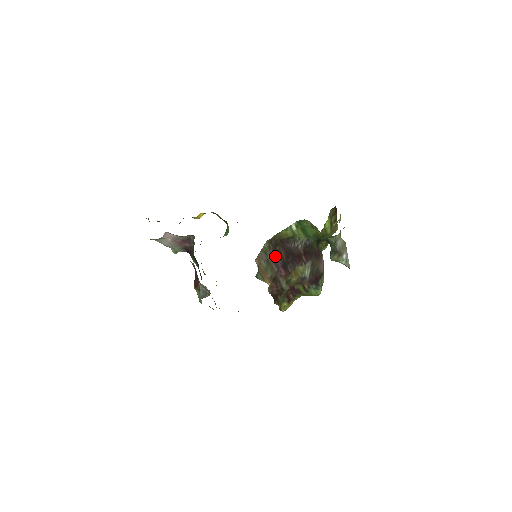
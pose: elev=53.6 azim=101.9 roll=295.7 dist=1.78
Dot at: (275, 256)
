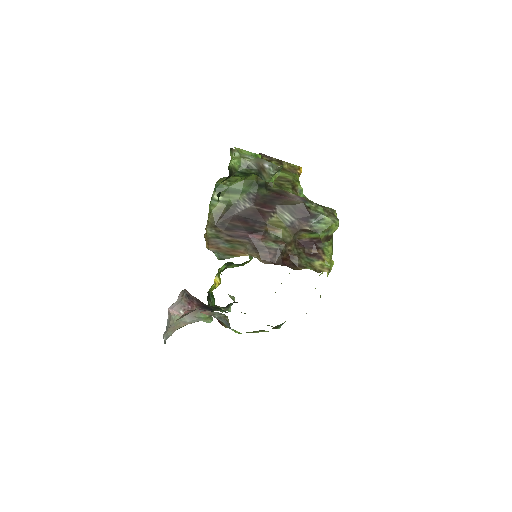
Dot at: (233, 232)
